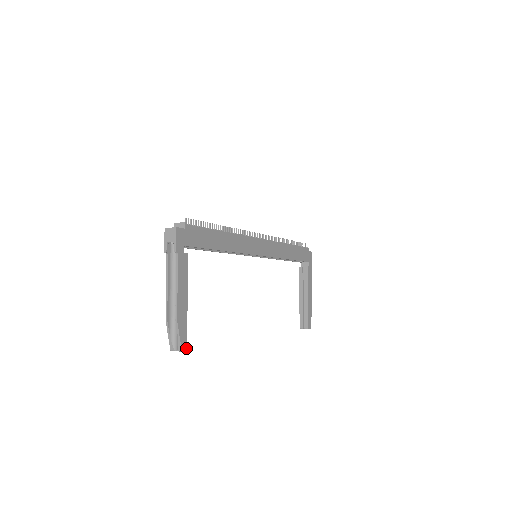
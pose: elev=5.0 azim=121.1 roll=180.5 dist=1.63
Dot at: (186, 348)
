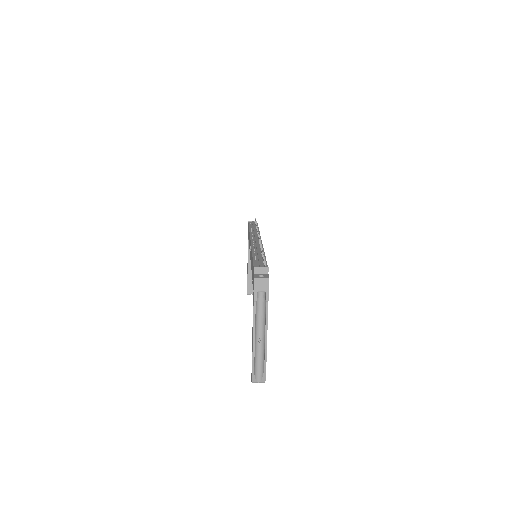
Dot at: occluded
